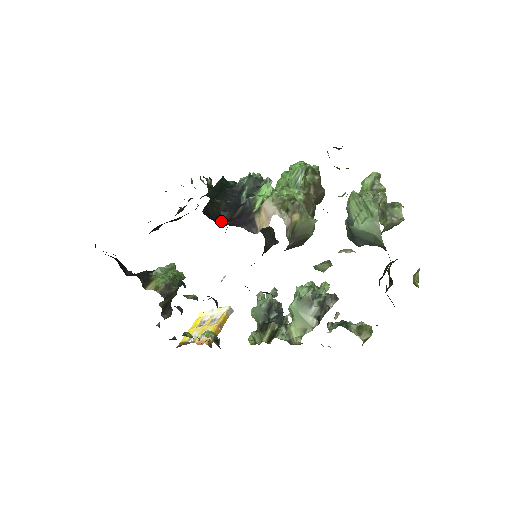
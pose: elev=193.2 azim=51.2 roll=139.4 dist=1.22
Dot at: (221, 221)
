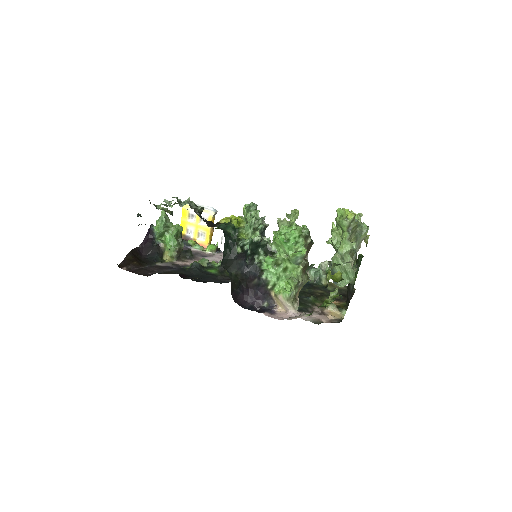
Dot at: (241, 286)
